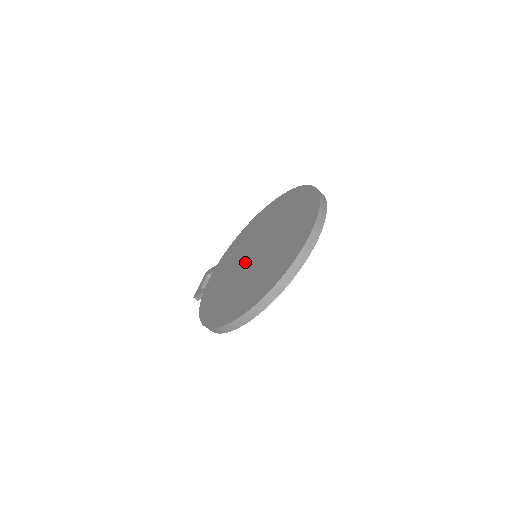
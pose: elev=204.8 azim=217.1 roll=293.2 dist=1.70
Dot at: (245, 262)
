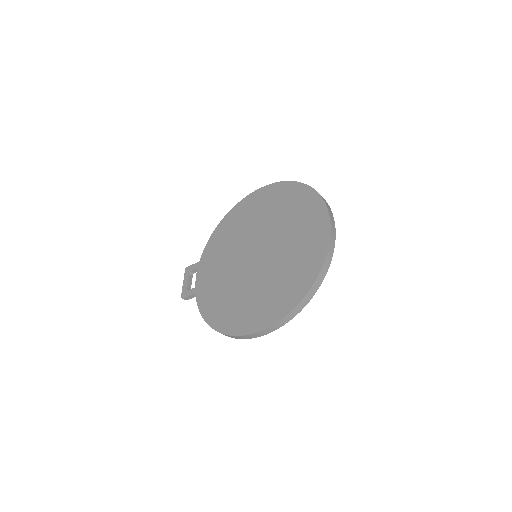
Dot at: (246, 263)
